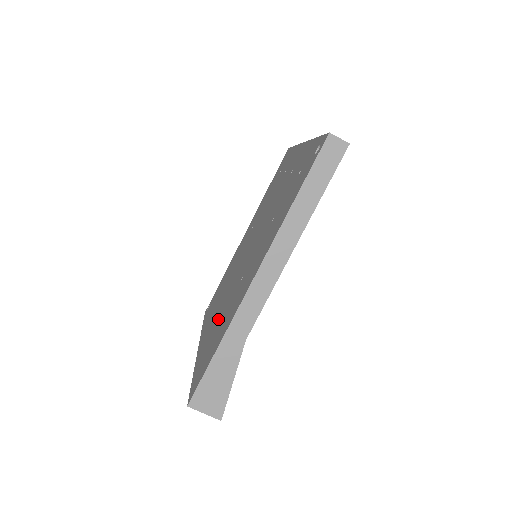
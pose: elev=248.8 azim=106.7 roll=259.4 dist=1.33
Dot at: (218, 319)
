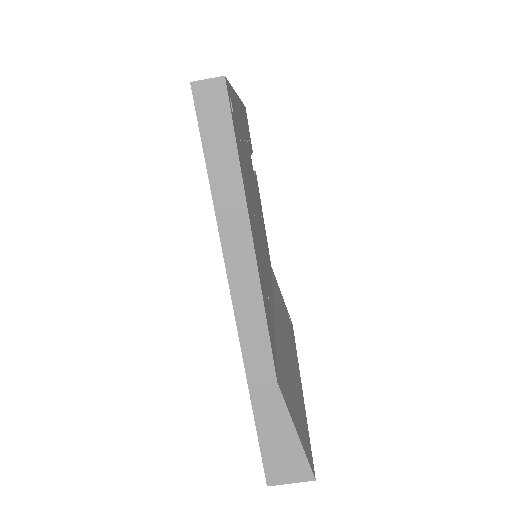
Dot at: occluded
